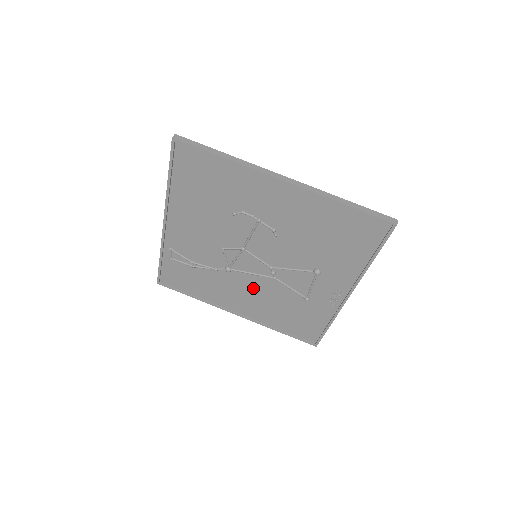
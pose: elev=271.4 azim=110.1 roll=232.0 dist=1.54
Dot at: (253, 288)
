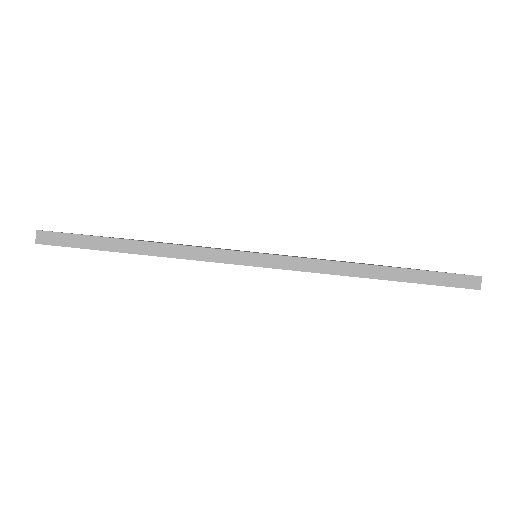
Dot at: occluded
